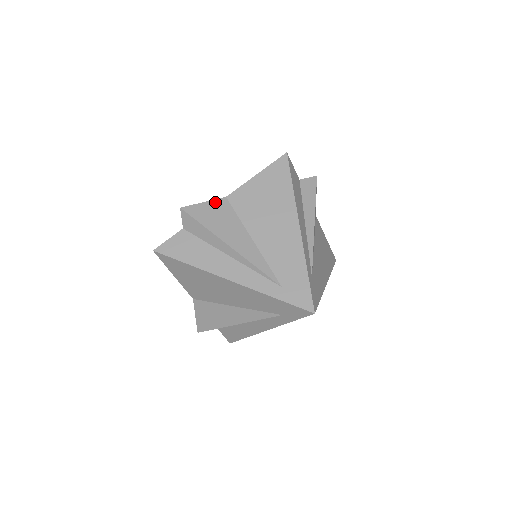
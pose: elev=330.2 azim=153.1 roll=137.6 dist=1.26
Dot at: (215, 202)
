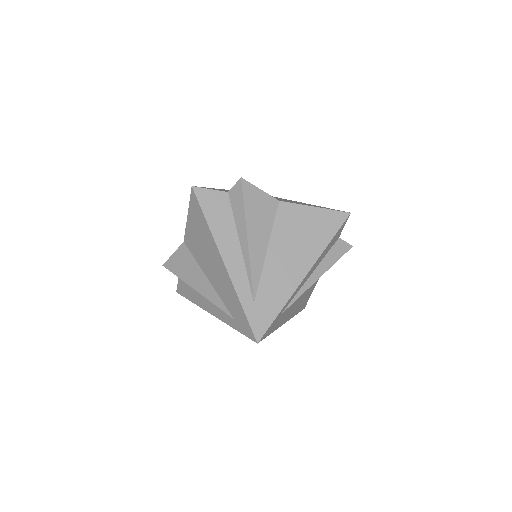
Dot at: (179, 250)
